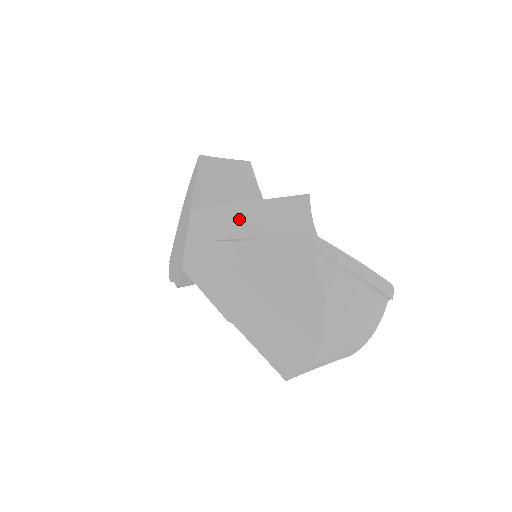
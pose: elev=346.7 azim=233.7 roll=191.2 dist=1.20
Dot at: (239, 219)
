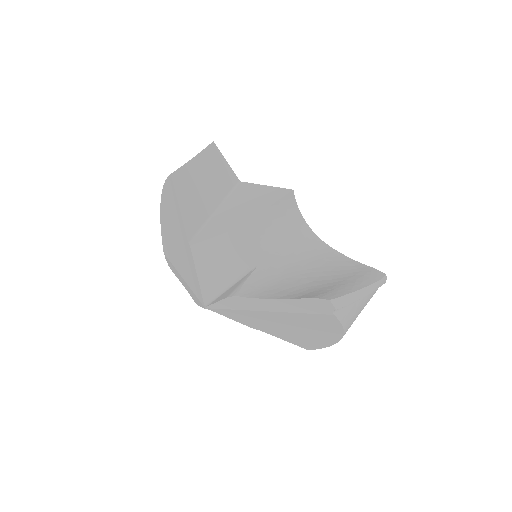
Dot at: (240, 248)
